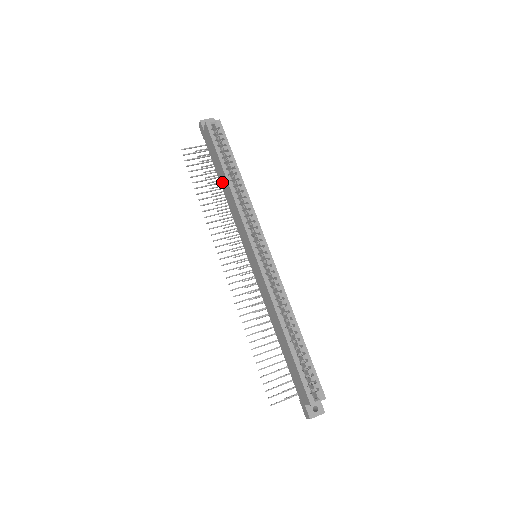
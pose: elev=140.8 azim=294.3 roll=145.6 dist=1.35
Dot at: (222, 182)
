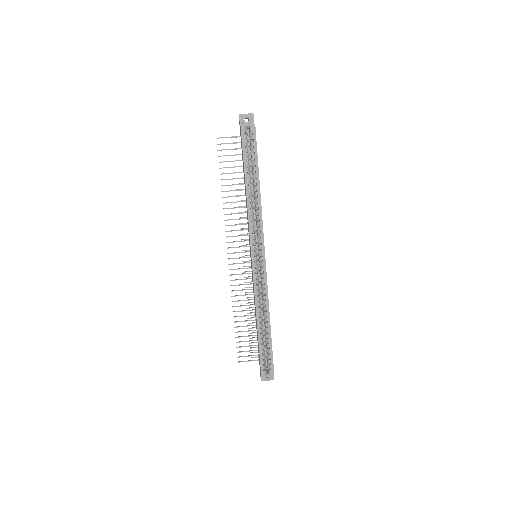
Dot at: (244, 183)
